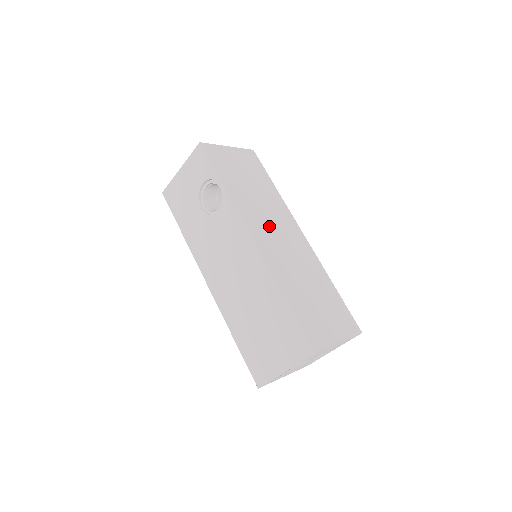
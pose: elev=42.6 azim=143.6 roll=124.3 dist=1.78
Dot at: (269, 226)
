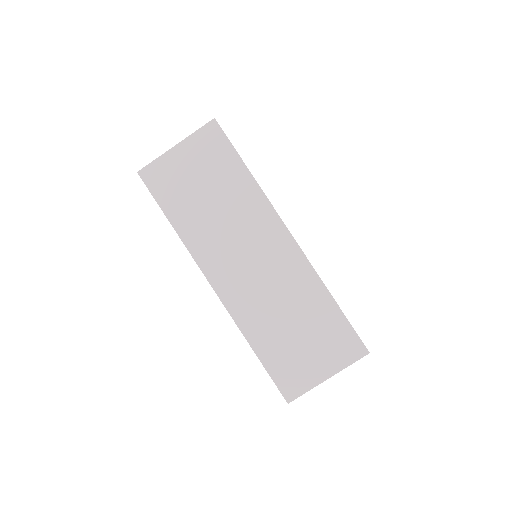
Dot at: (236, 253)
